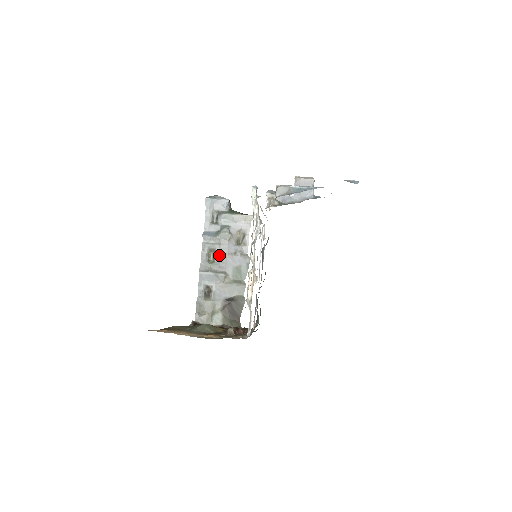
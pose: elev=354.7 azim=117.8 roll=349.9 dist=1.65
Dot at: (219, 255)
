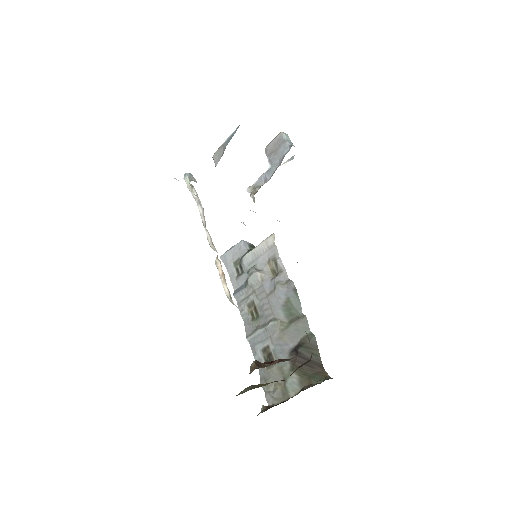
Dot at: (259, 304)
